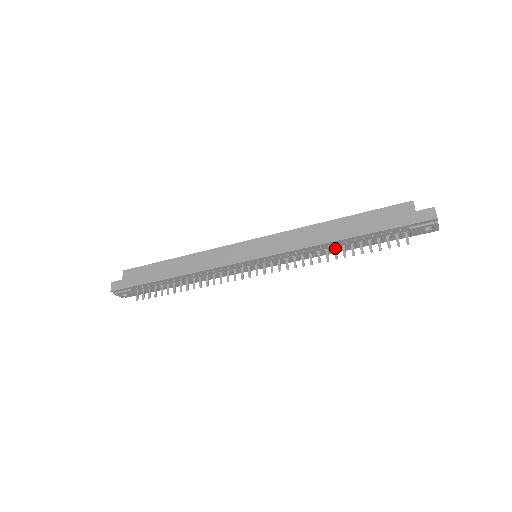
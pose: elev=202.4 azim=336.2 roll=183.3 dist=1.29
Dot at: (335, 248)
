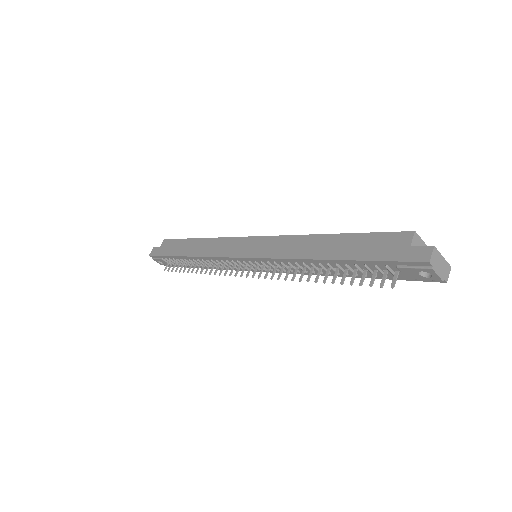
Dot at: (320, 269)
